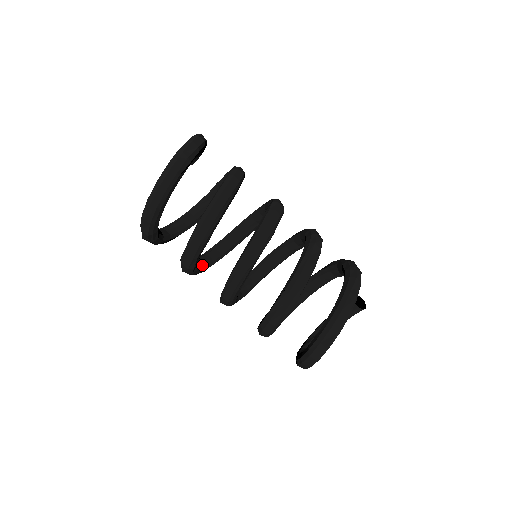
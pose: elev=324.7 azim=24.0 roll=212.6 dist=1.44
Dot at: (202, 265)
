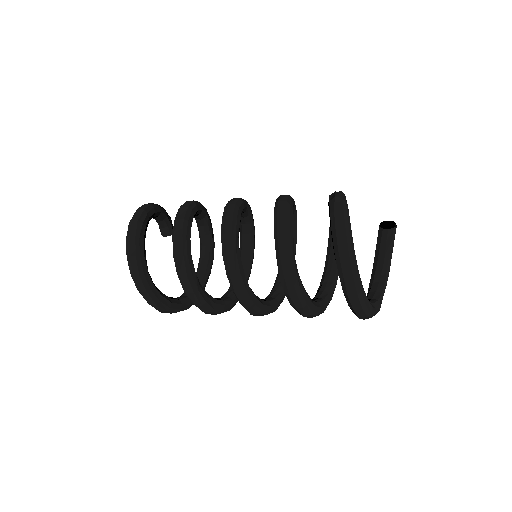
Dot at: (224, 299)
